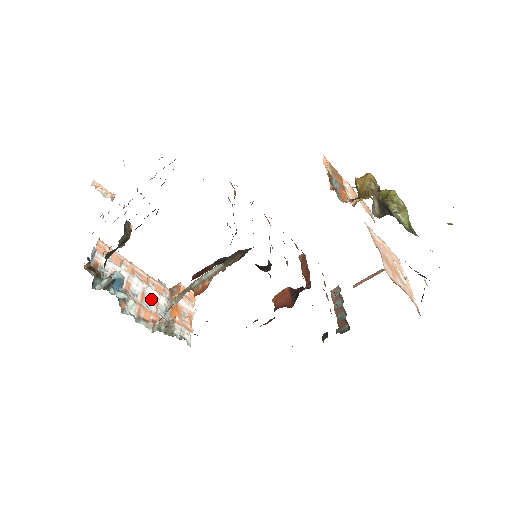
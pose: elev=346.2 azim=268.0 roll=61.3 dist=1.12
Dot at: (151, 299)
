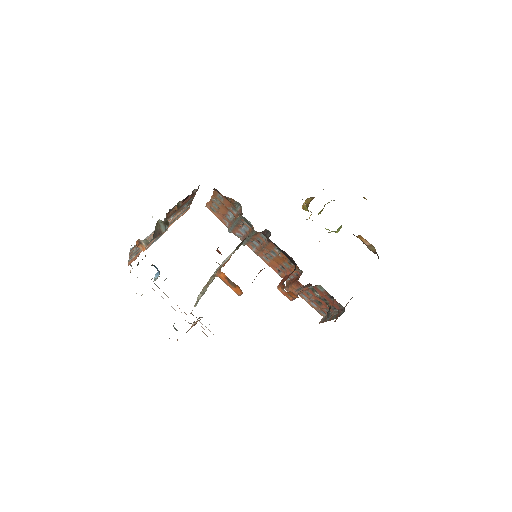
Dot at: occluded
